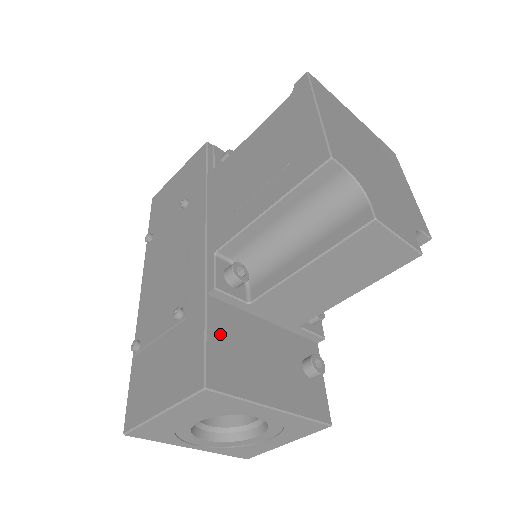
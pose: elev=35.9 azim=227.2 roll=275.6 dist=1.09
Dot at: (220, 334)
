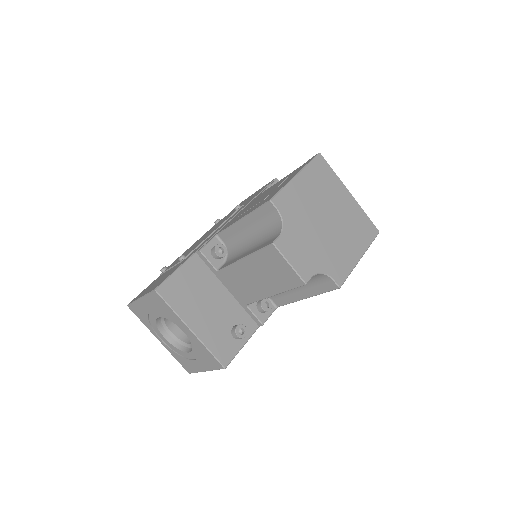
Dot at: (187, 274)
